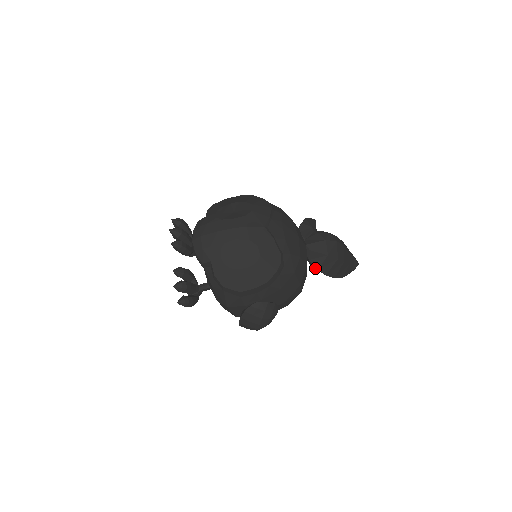
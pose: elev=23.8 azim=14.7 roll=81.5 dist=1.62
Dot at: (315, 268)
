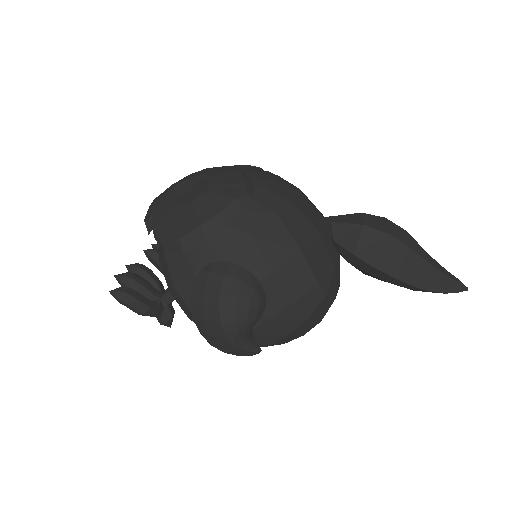
Dot at: (354, 262)
